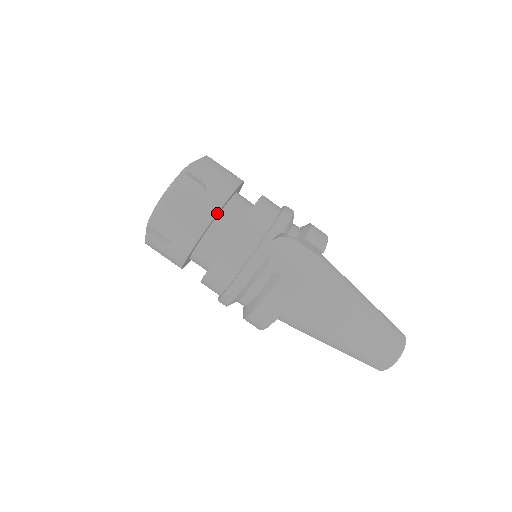
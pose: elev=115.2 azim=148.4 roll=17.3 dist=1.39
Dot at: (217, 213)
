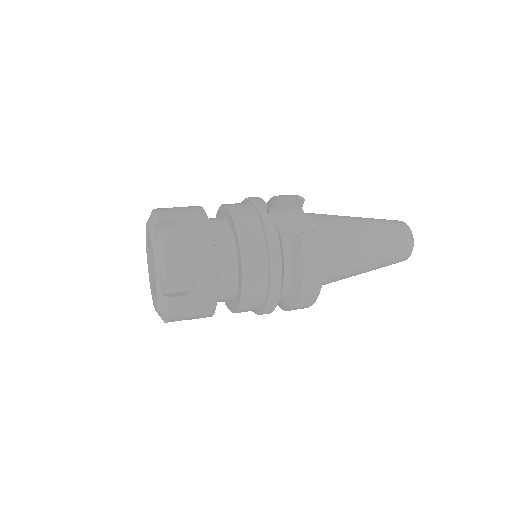
Dot at: (211, 231)
